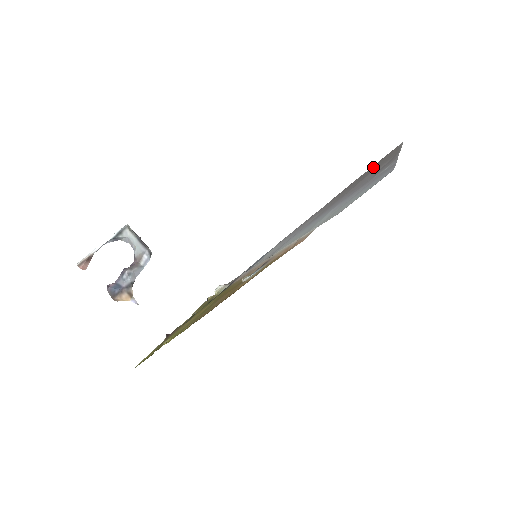
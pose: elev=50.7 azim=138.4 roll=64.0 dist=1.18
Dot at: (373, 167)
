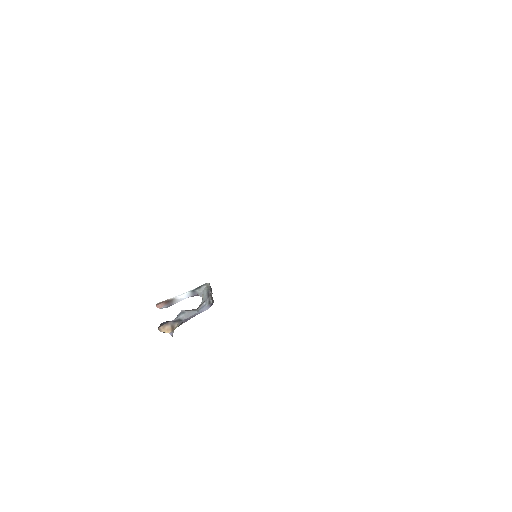
Dot at: occluded
